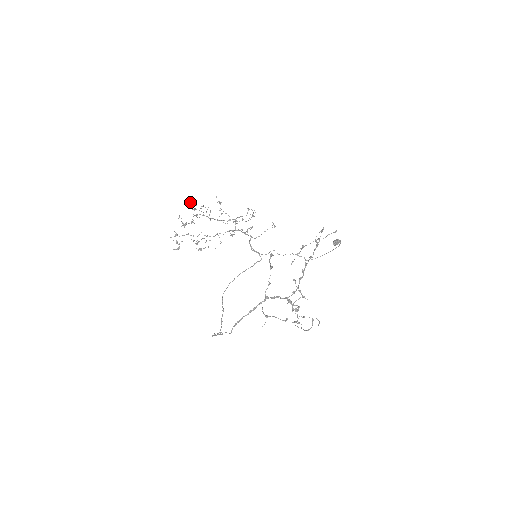
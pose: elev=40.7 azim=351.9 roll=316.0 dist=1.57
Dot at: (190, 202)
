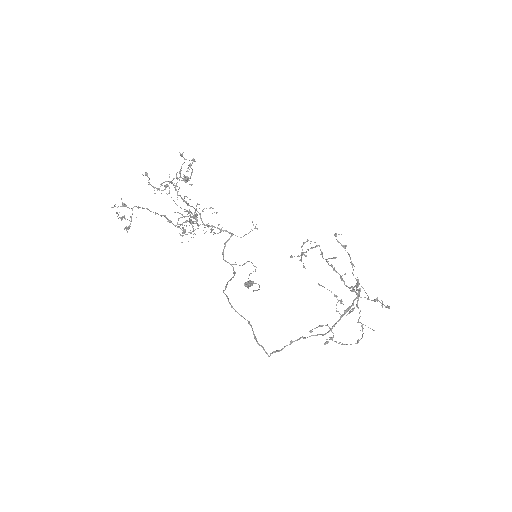
Dot at: occluded
